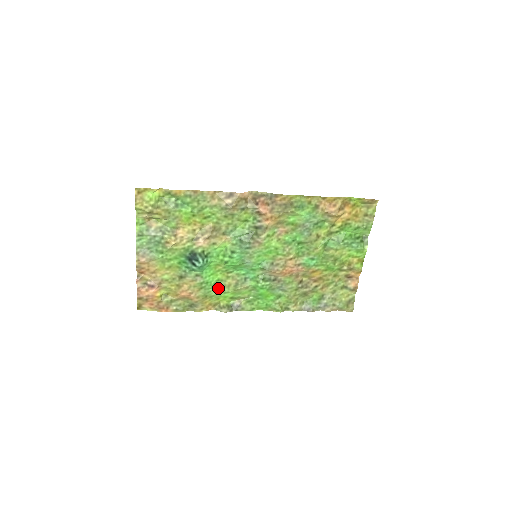
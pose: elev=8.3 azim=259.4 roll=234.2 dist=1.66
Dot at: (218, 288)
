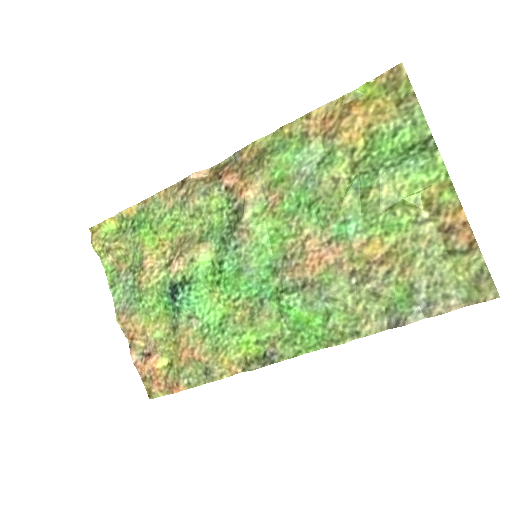
Dot at: (228, 330)
